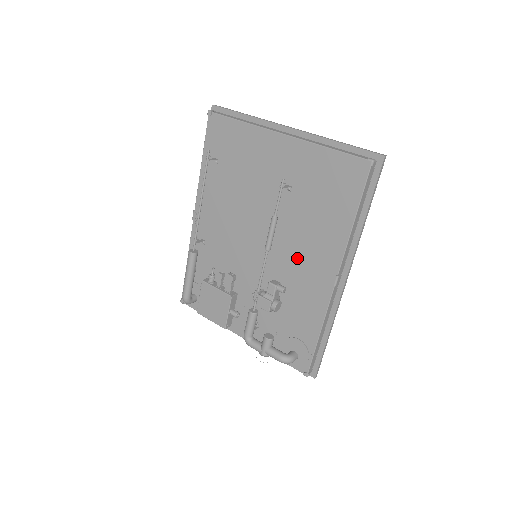
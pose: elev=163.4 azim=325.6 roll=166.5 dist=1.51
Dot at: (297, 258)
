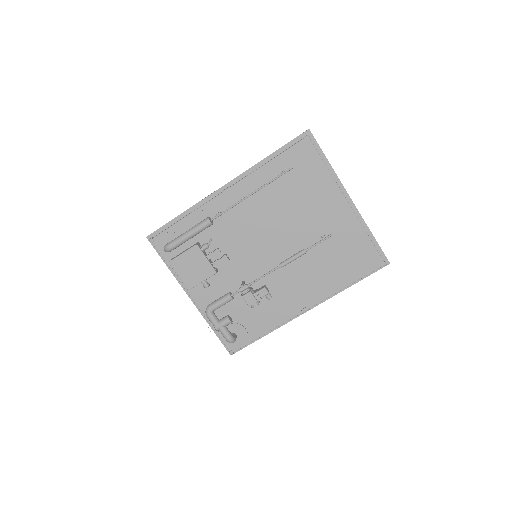
Dot at: (290, 280)
